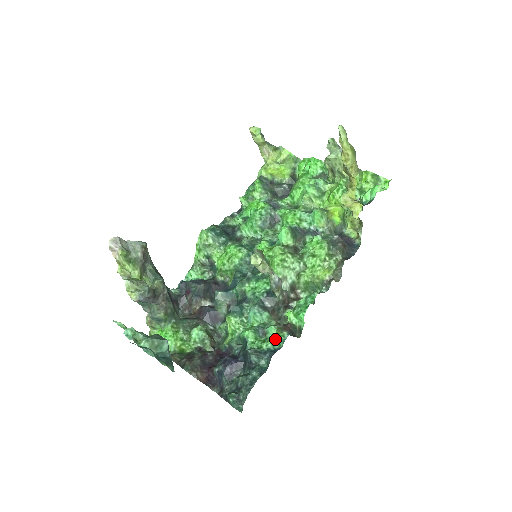
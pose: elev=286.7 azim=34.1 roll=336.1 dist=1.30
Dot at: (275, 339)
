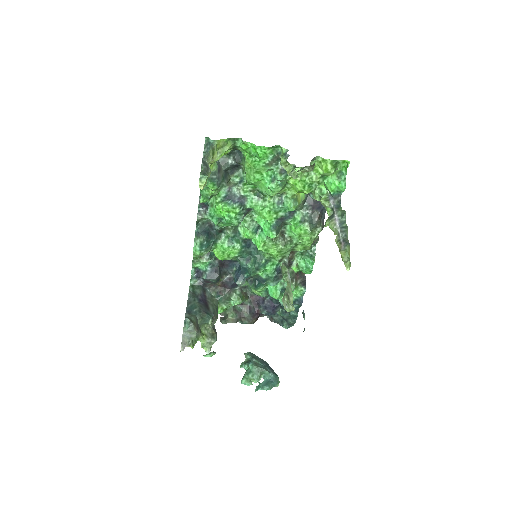
Dot at: (297, 293)
